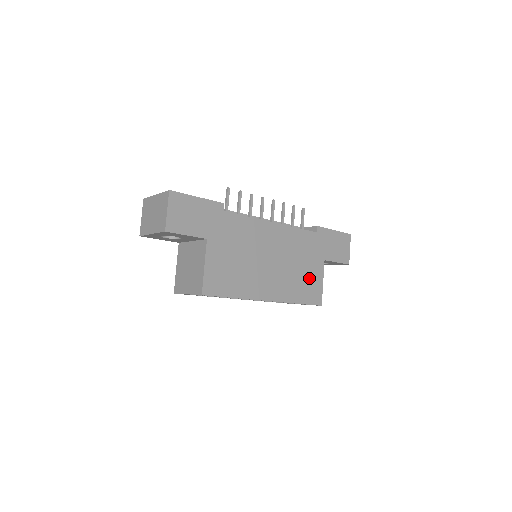
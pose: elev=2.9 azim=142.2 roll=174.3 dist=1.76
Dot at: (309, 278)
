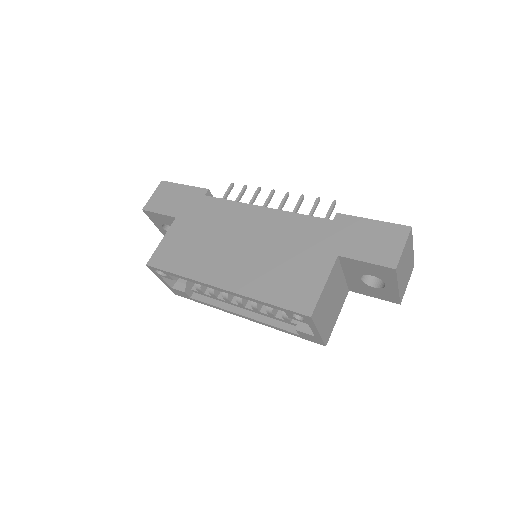
Dot at: (299, 274)
